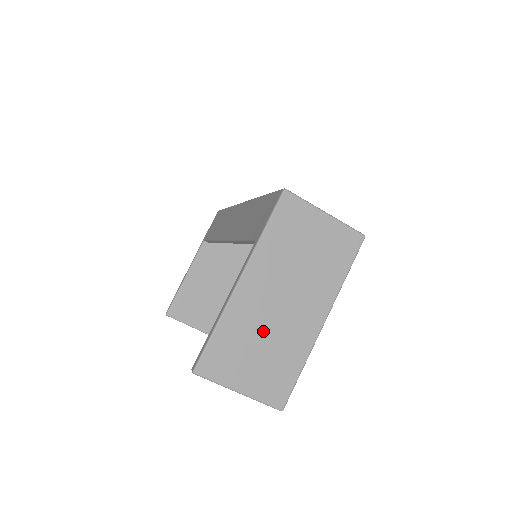
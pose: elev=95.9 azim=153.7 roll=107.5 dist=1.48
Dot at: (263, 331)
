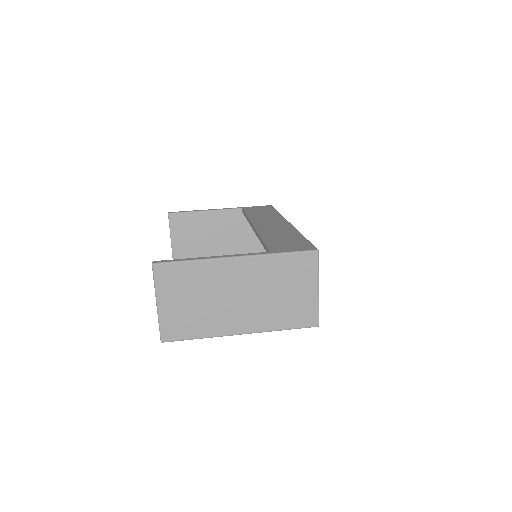
Dot at: (210, 295)
